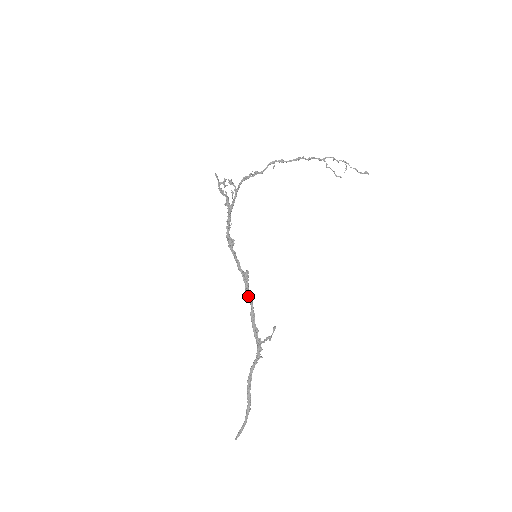
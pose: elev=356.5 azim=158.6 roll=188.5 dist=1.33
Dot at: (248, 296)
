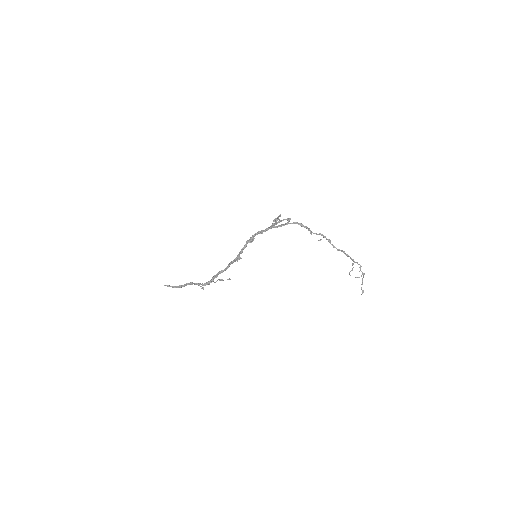
Dot at: (229, 265)
